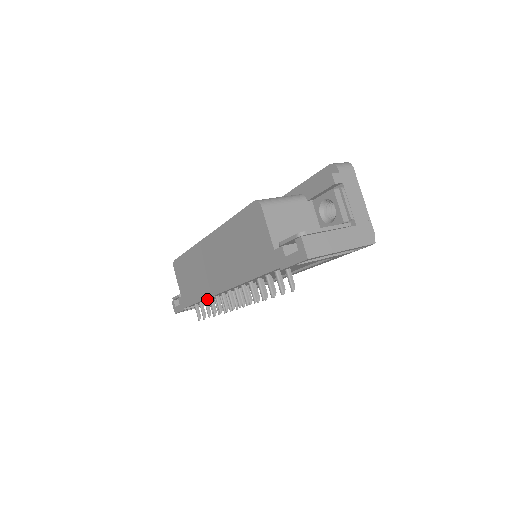
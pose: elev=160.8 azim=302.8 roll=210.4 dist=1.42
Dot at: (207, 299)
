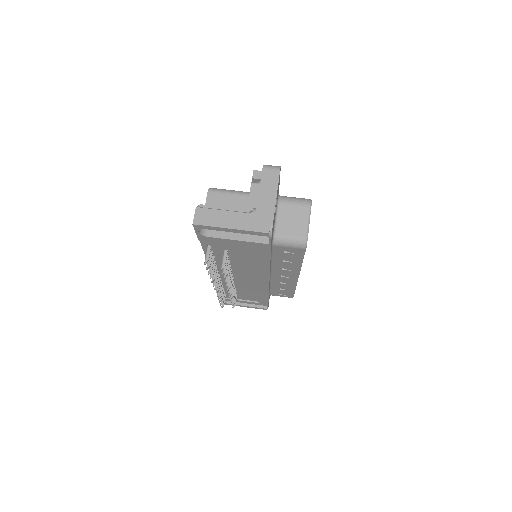
Dot at: occluded
